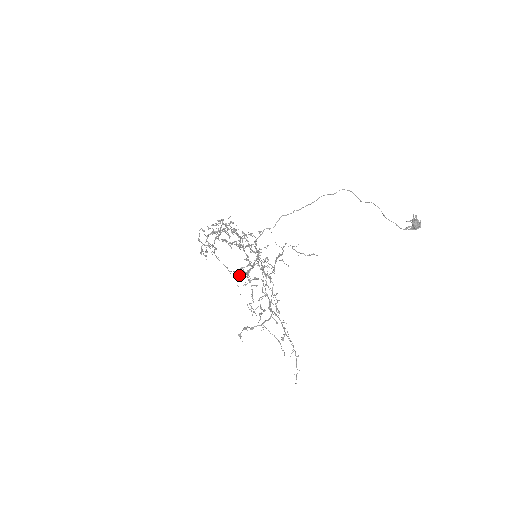
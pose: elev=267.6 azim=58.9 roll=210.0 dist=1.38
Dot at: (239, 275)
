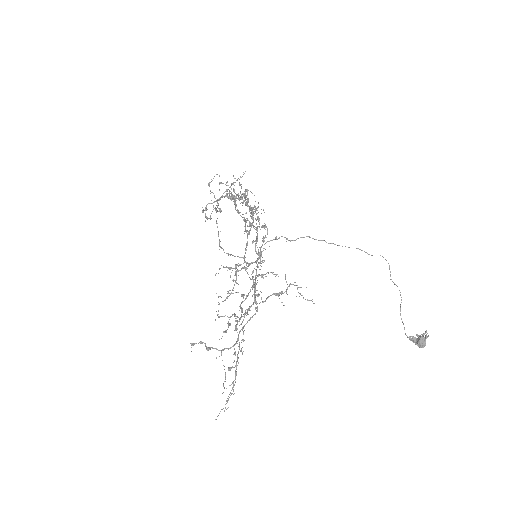
Dot at: (228, 267)
